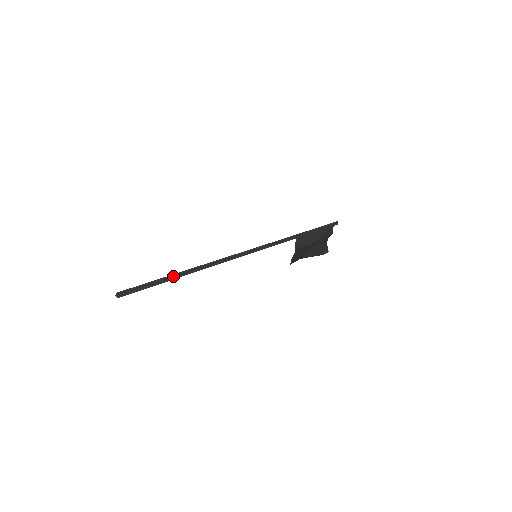
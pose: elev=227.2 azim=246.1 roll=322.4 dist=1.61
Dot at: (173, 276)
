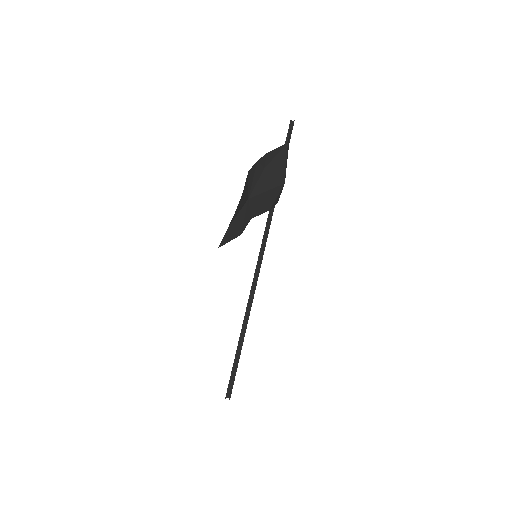
Dot at: (239, 342)
